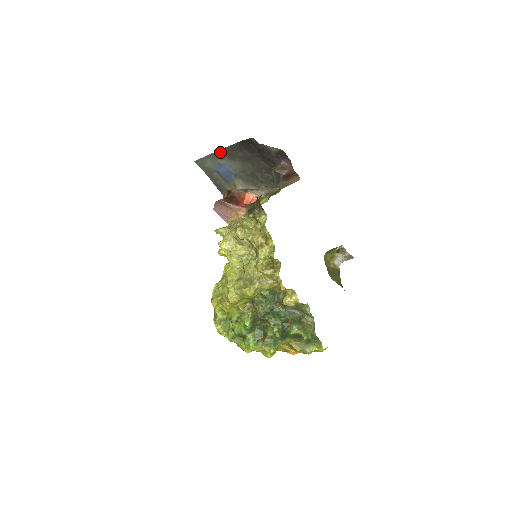
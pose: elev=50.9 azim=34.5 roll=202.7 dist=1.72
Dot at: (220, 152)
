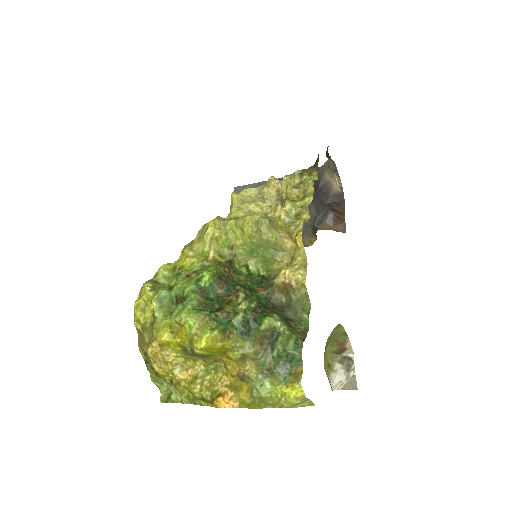
Dot at: occluded
